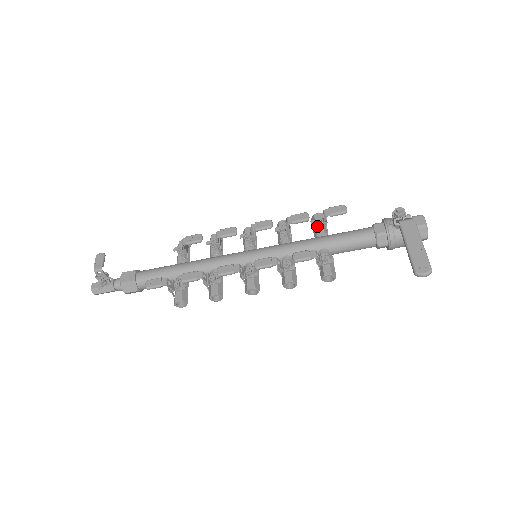
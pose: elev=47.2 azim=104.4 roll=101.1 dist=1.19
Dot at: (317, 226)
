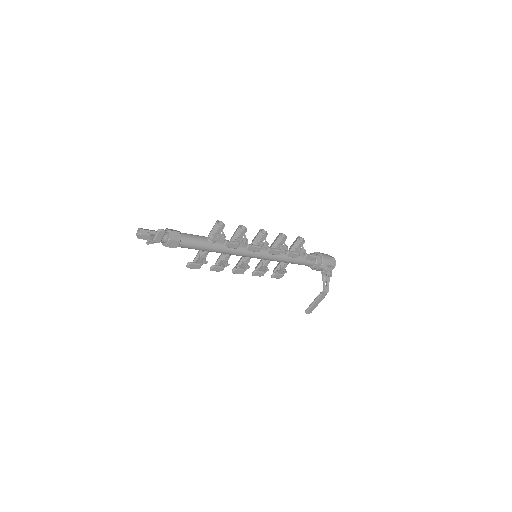
Dot at: occluded
